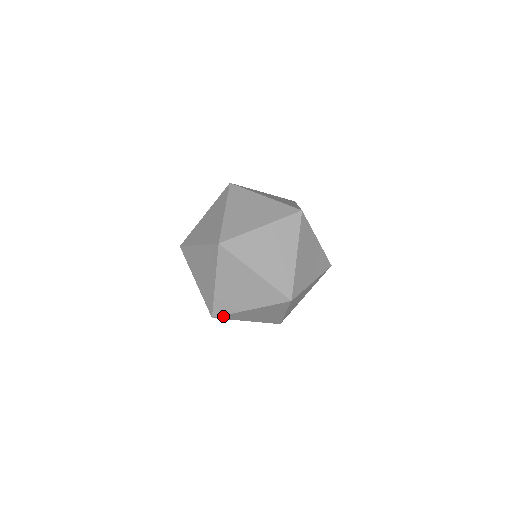
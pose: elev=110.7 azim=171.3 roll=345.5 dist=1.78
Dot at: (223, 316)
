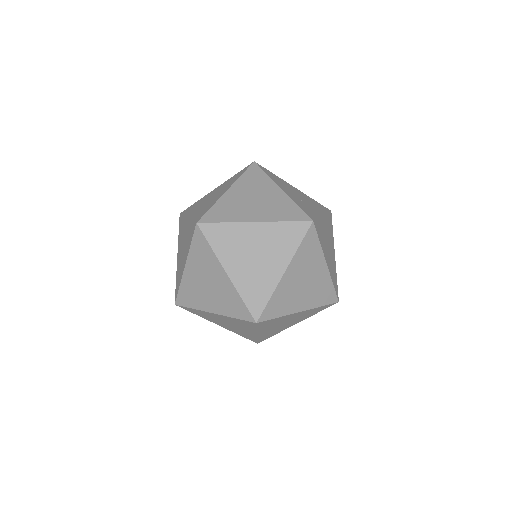
Dot at: (180, 297)
